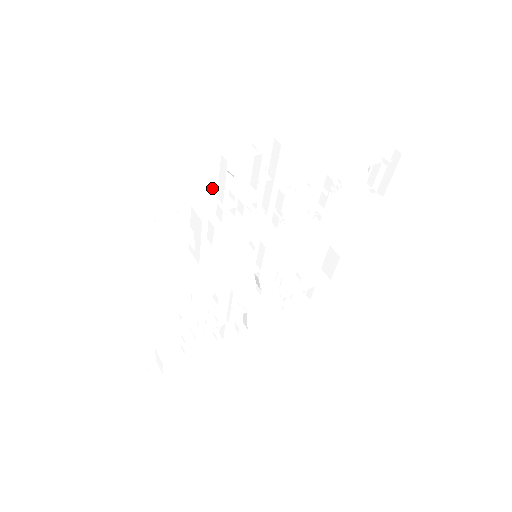
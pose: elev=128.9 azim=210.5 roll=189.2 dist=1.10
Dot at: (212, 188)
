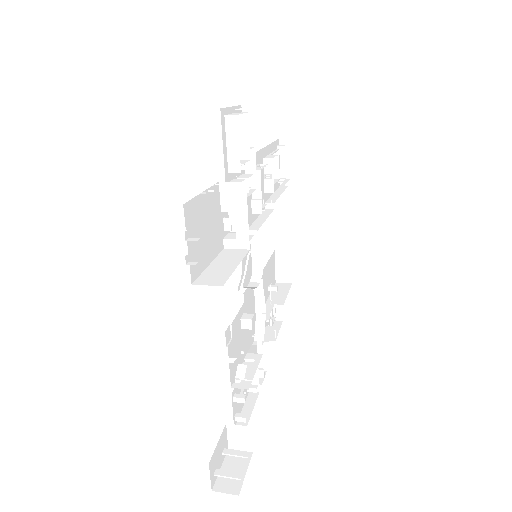
Dot at: (225, 160)
